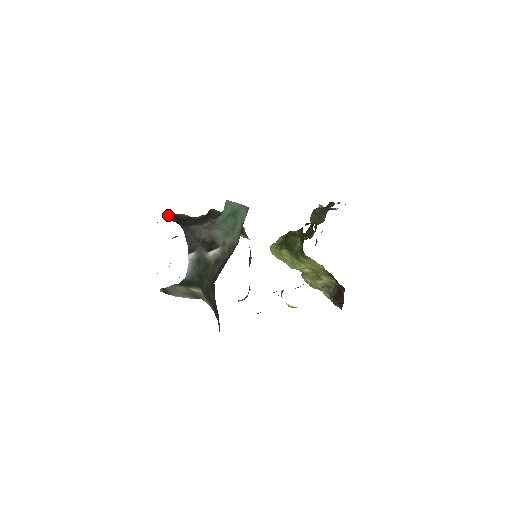
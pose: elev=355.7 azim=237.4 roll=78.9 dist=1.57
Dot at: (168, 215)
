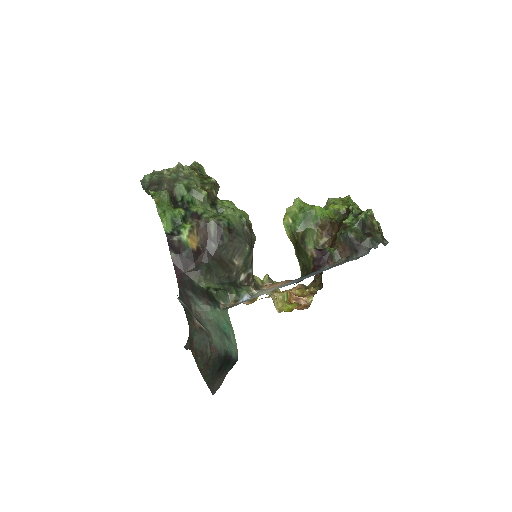
Dot at: (168, 241)
